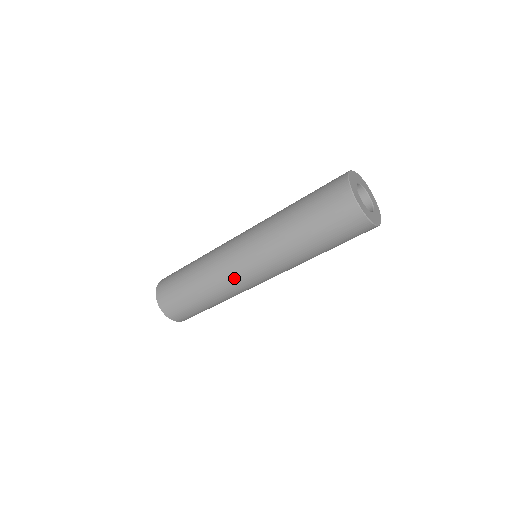
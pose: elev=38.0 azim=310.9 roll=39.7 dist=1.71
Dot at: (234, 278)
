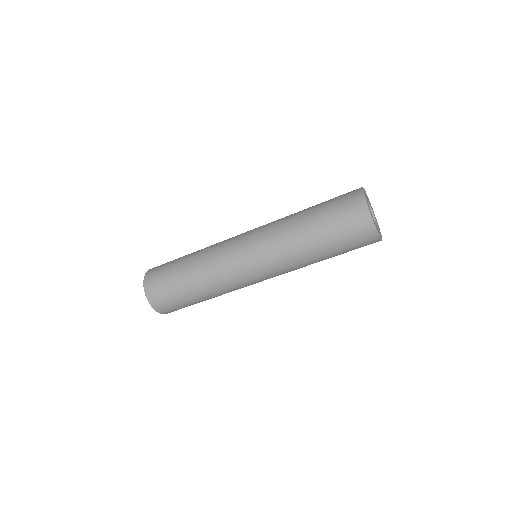
Dot at: (242, 283)
